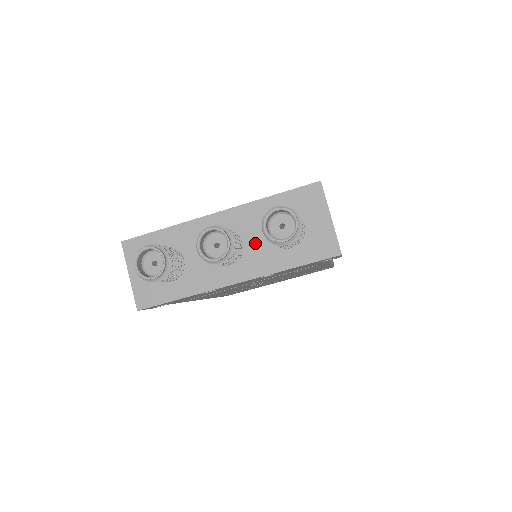
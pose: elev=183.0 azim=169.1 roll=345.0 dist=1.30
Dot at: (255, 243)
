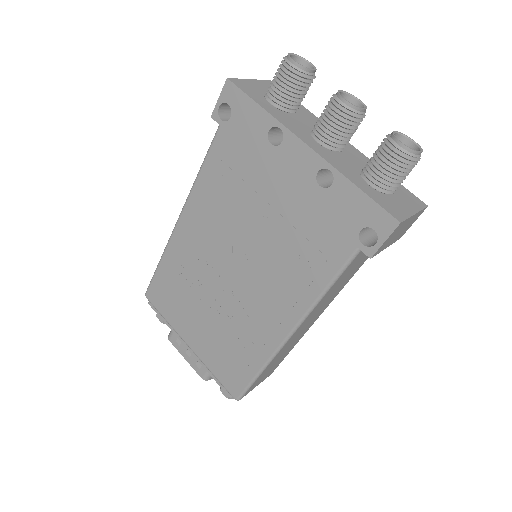
Dot at: (348, 161)
